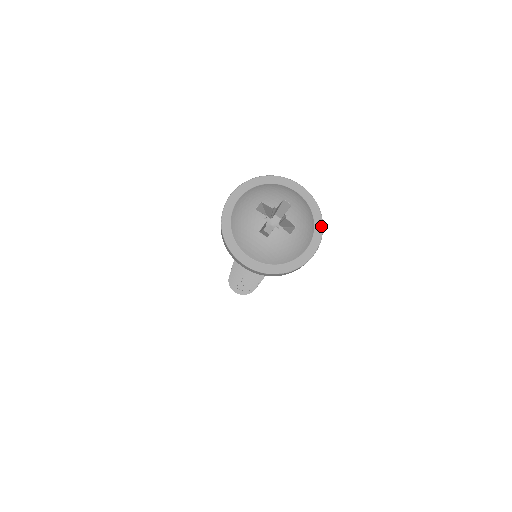
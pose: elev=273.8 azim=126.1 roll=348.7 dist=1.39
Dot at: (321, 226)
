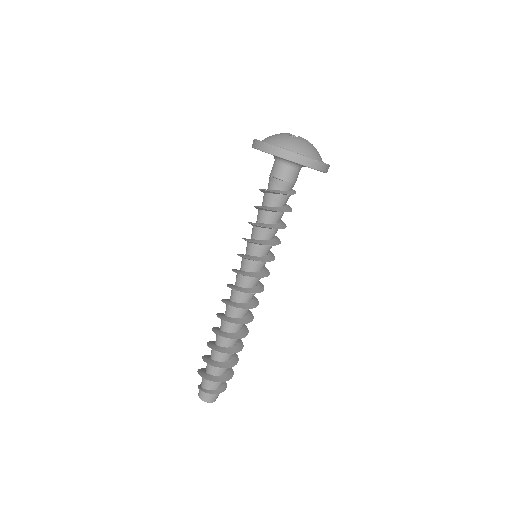
Dot at: occluded
